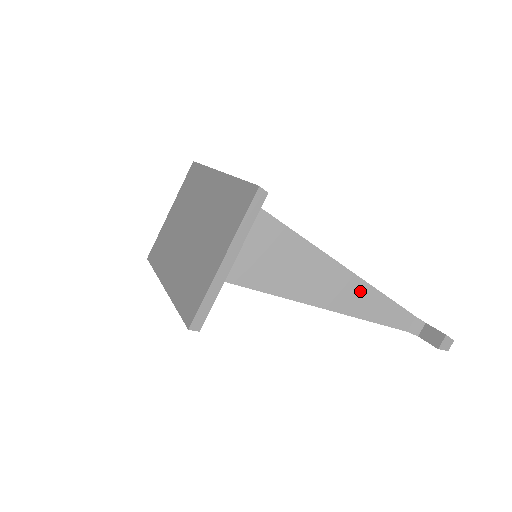
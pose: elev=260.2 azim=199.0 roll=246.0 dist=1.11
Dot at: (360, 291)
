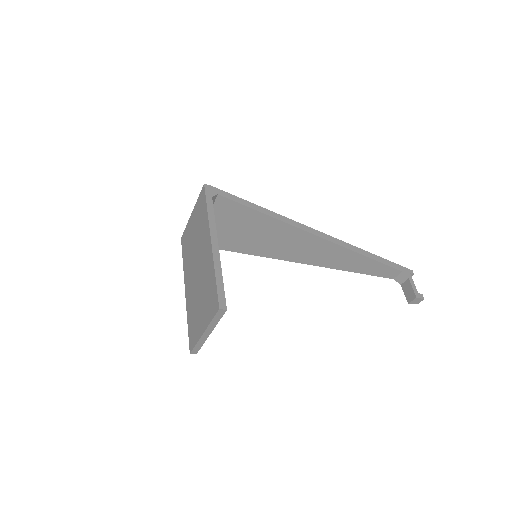
Dot at: (352, 258)
